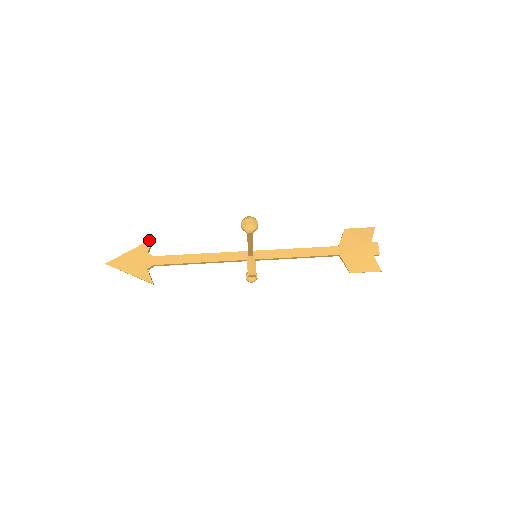
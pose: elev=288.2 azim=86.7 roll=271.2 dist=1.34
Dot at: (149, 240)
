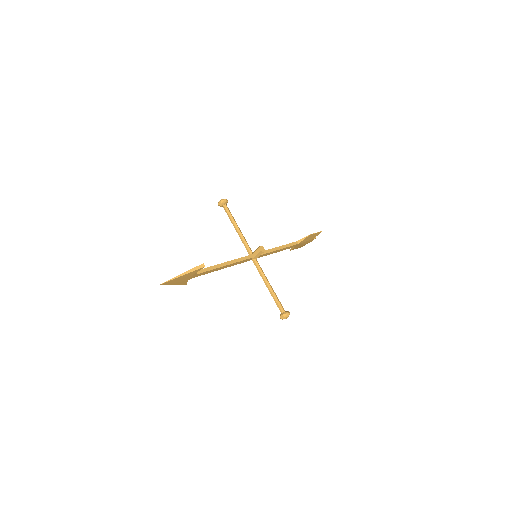
Dot at: occluded
